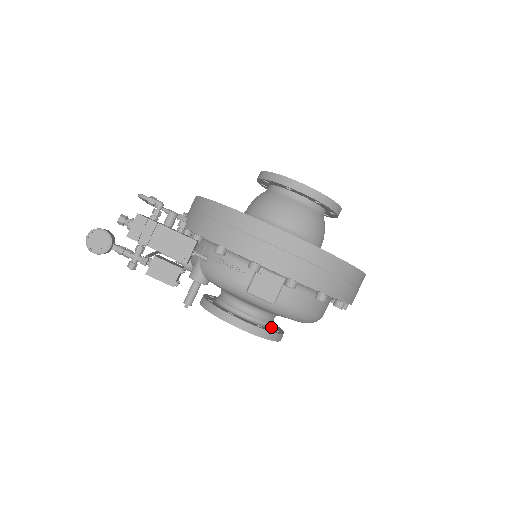
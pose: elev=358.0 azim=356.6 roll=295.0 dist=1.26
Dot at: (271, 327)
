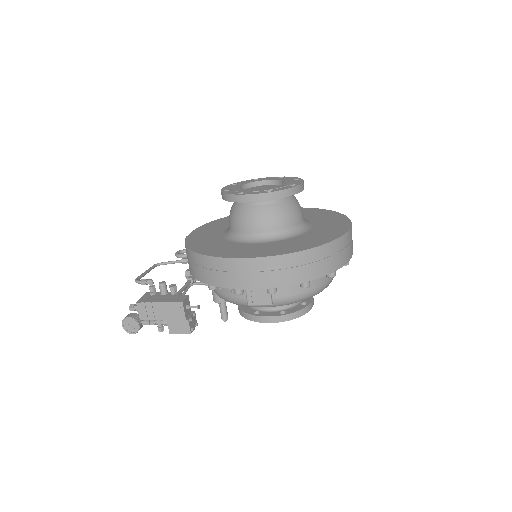
Dot at: (298, 303)
